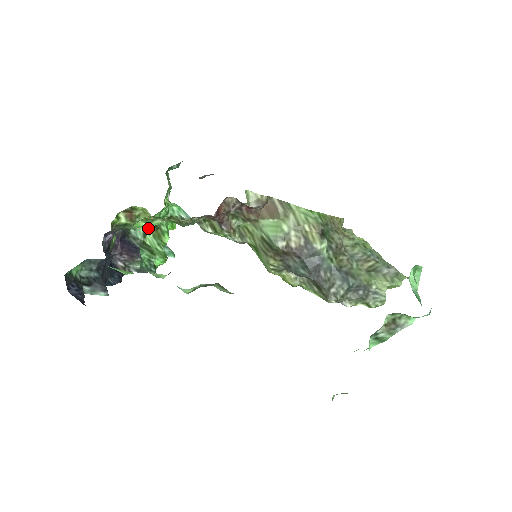
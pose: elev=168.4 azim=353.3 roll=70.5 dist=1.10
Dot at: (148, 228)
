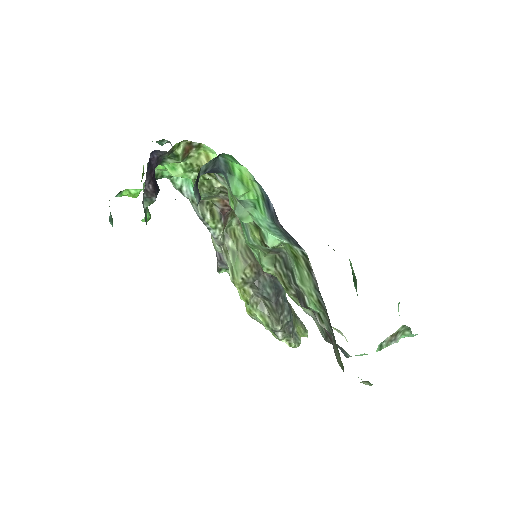
Dot at: (174, 175)
